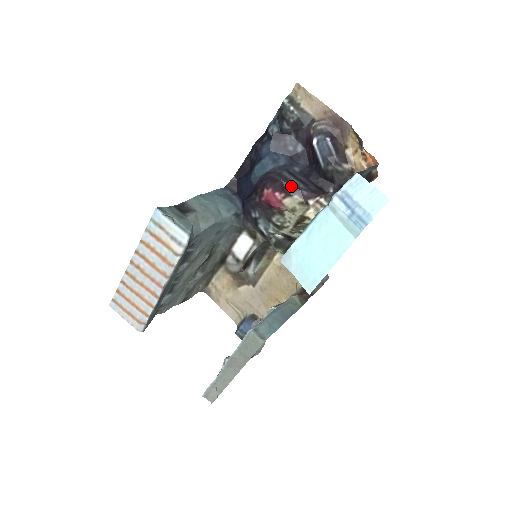
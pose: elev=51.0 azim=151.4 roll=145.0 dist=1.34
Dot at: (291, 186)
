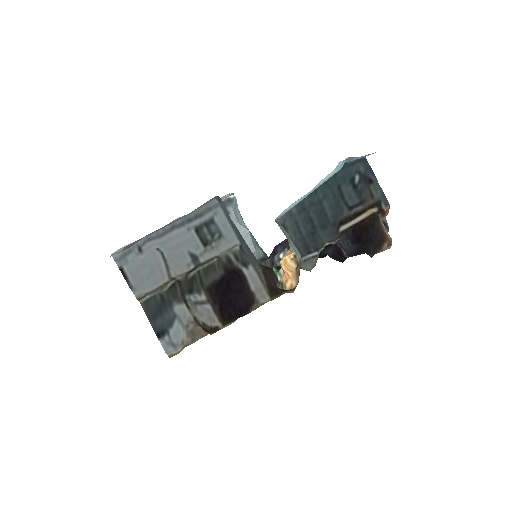
Dot at: occluded
